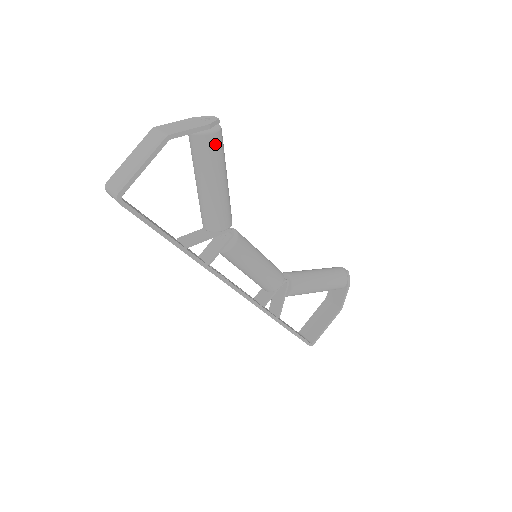
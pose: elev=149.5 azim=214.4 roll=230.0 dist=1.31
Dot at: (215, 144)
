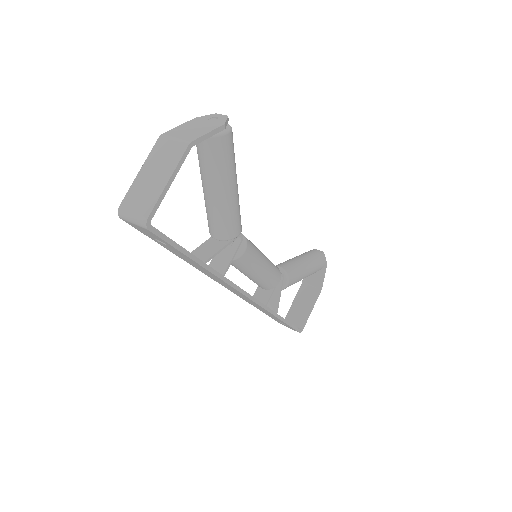
Dot at: (229, 145)
